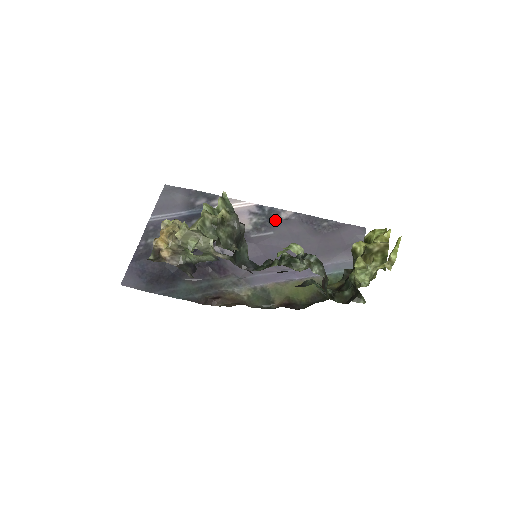
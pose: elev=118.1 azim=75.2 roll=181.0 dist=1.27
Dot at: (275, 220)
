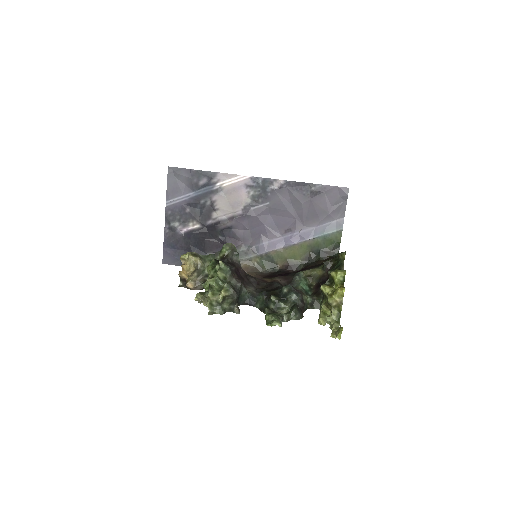
Dot at: (269, 191)
